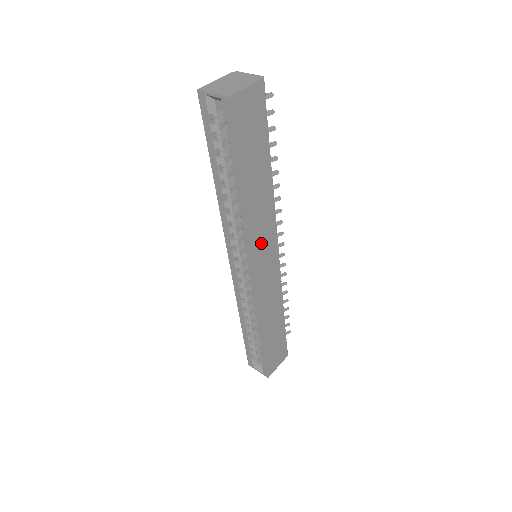
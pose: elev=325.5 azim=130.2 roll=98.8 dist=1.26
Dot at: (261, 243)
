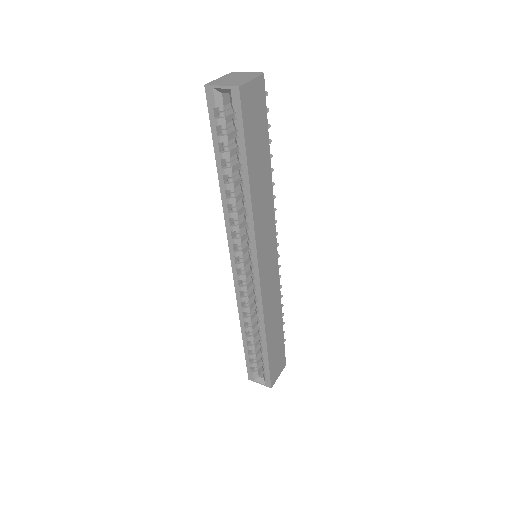
Dot at: (264, 239)
